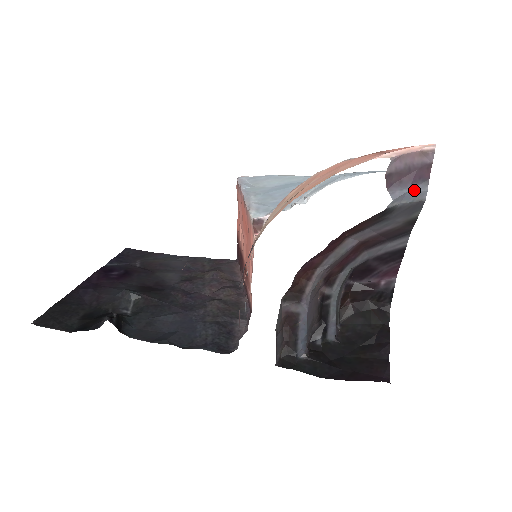
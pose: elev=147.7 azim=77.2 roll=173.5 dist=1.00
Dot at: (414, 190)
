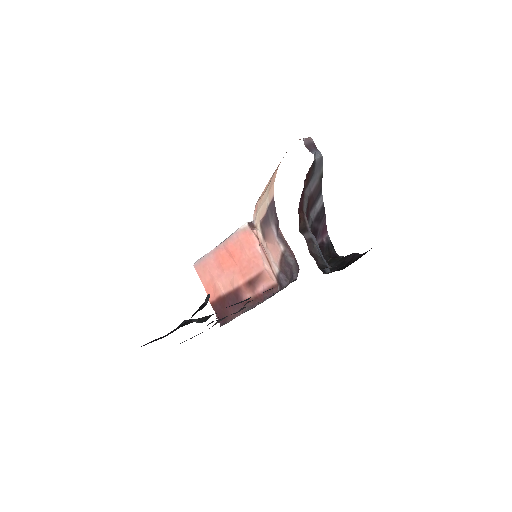
Dot at: (317, 152)
